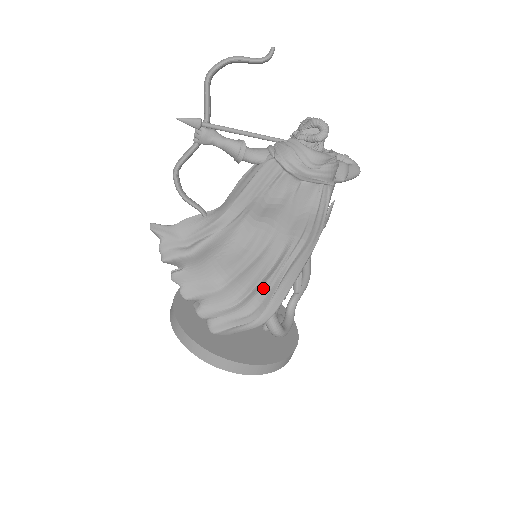
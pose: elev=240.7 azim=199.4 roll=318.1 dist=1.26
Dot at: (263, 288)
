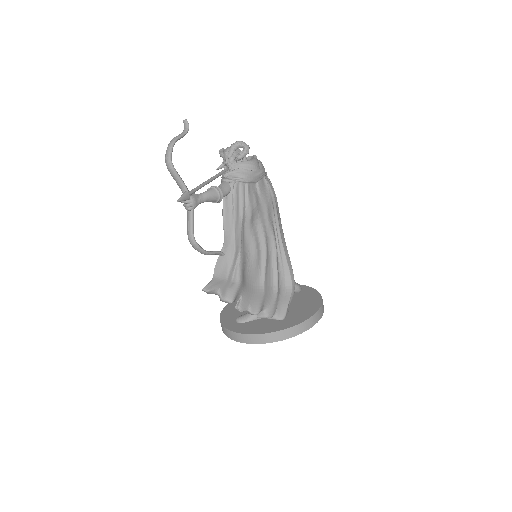
Dot at: (279, 267)
